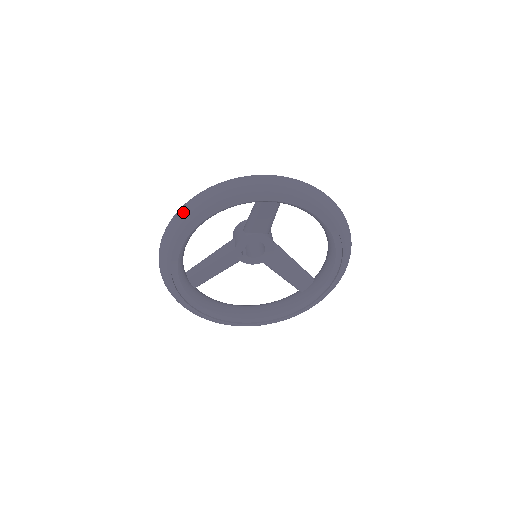
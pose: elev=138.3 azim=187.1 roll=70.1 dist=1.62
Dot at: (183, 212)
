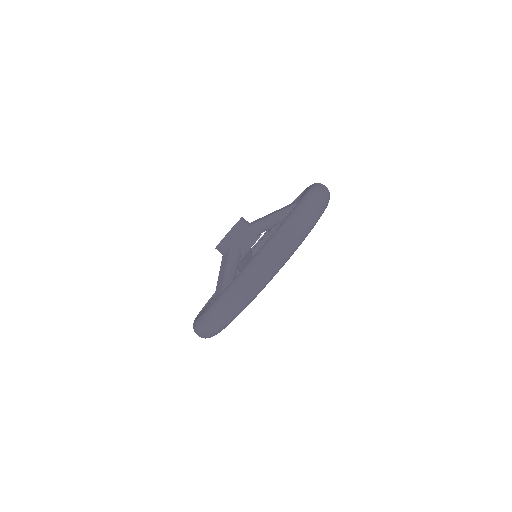
Dot at: occluded
